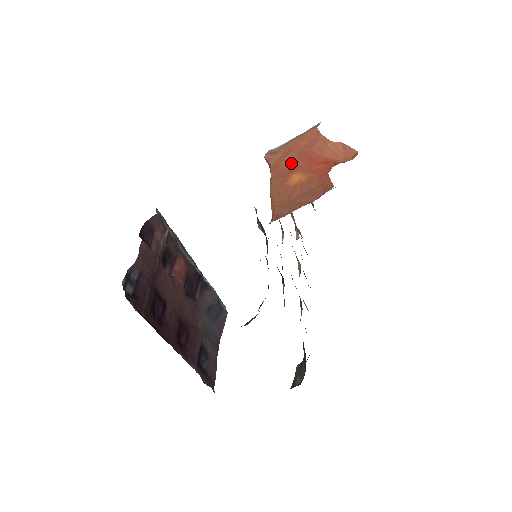
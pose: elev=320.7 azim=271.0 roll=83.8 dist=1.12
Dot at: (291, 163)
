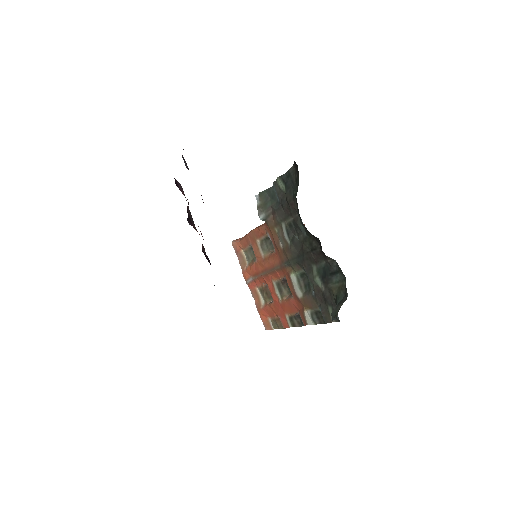
Dot at: occluded
